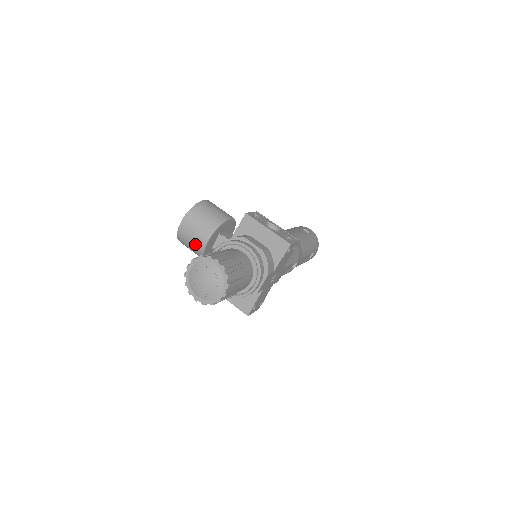
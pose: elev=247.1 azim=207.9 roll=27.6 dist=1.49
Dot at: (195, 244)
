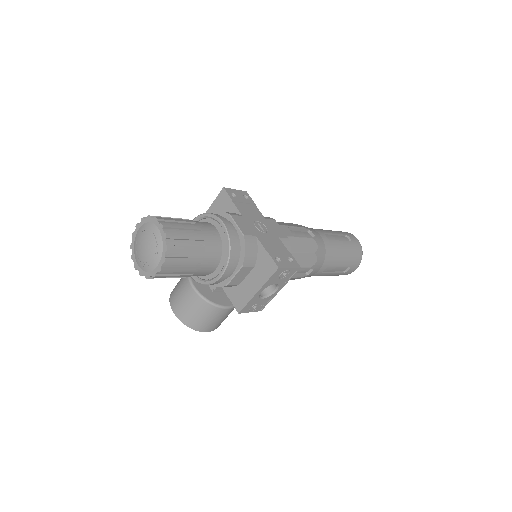
Dot at: (192, 302)
